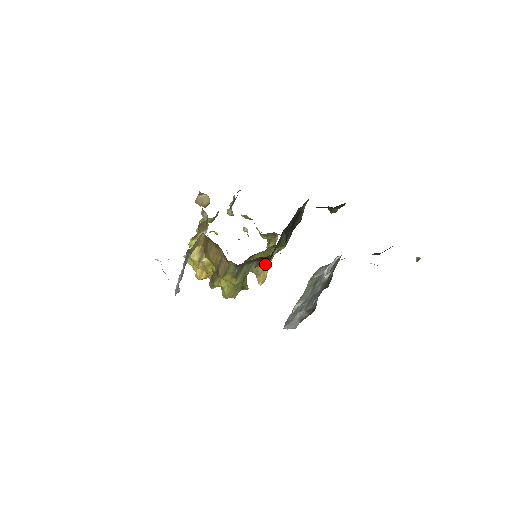
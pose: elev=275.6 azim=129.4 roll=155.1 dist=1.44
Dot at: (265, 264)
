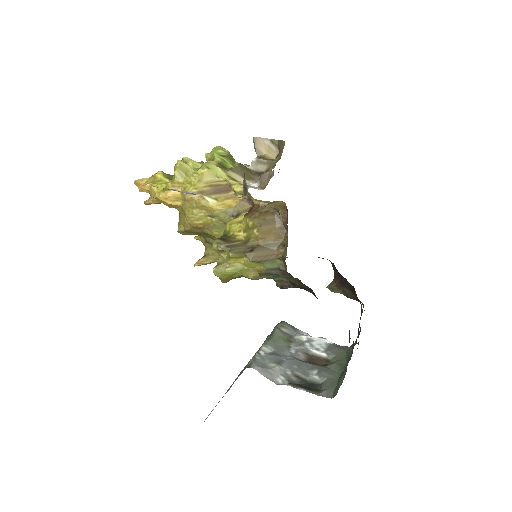
Dot at: (286, 288)
